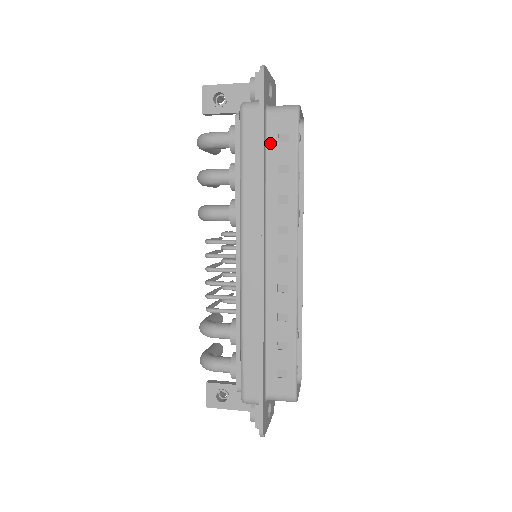
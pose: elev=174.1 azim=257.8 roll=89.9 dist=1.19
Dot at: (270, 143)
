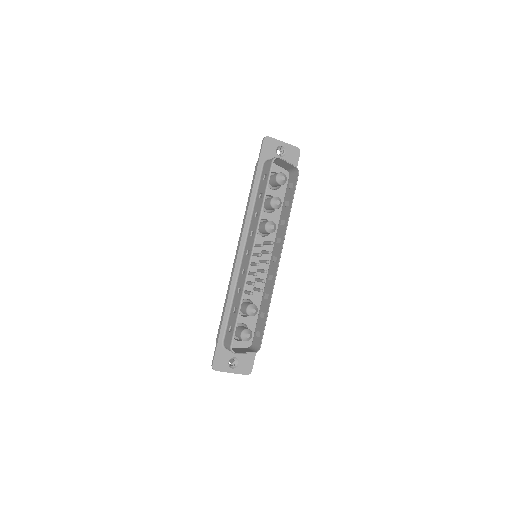
Dot at: (261, 181)
